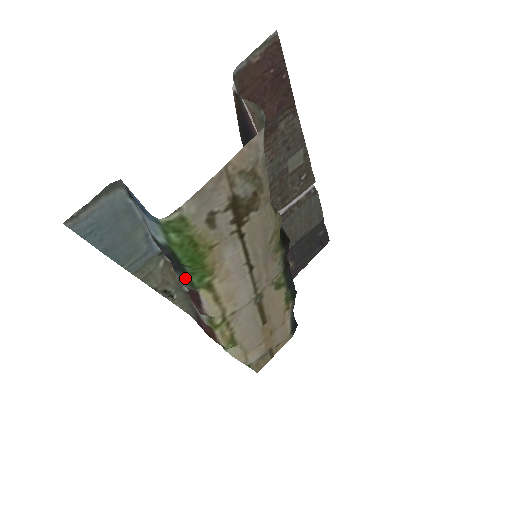
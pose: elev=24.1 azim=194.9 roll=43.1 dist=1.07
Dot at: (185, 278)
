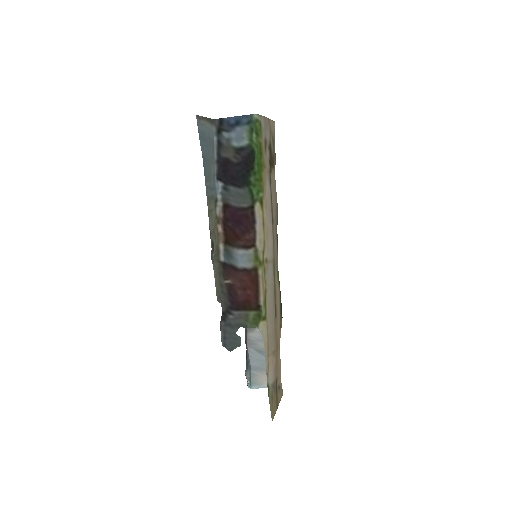
Dot at: (249, 190)
